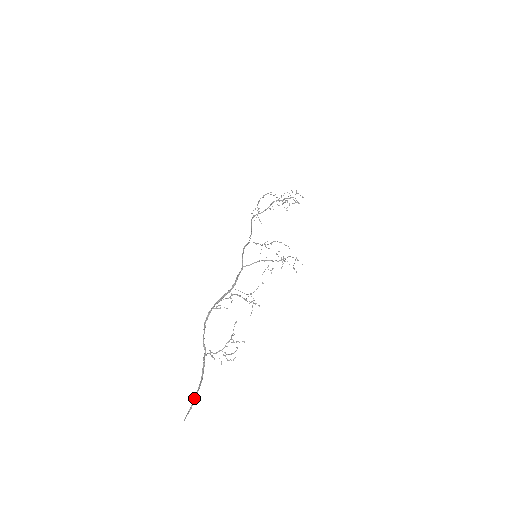
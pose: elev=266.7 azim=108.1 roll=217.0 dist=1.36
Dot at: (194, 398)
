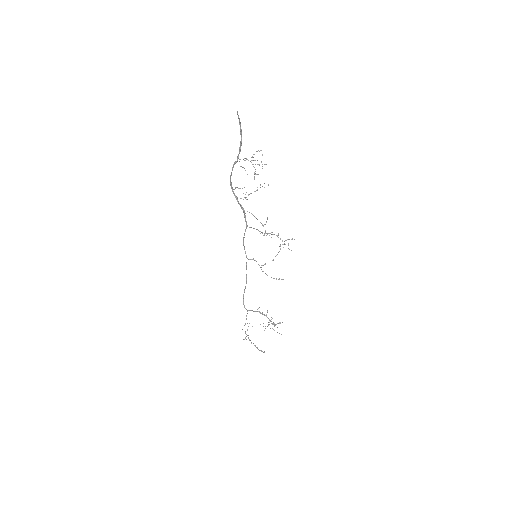
Dot at: (240, 127)
